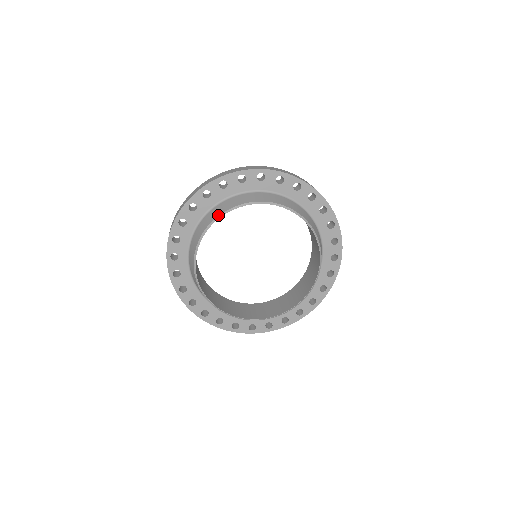
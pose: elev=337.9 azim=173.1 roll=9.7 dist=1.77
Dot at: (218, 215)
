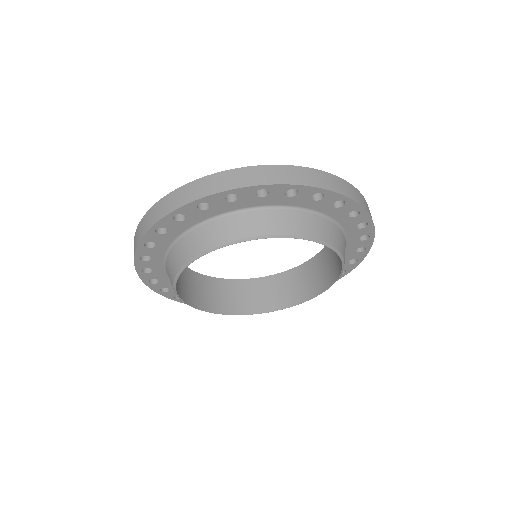
Dot at: (218, 244)
